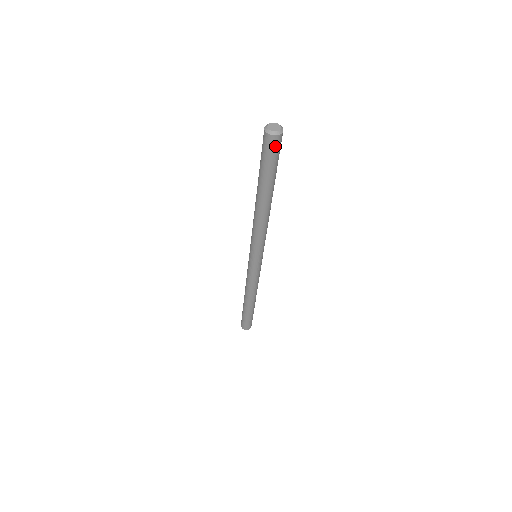
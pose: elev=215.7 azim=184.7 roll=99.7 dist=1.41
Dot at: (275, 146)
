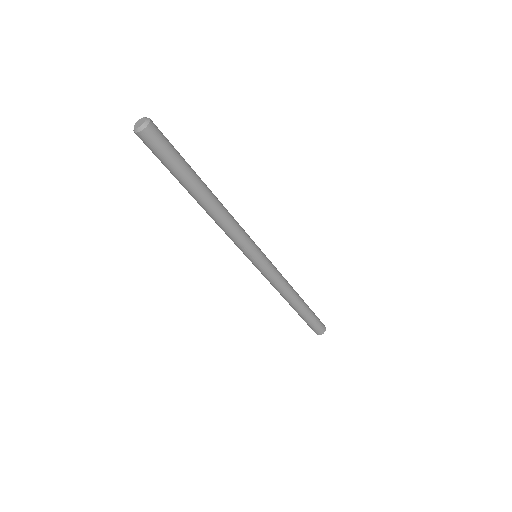
Dot at: (159, 134)
